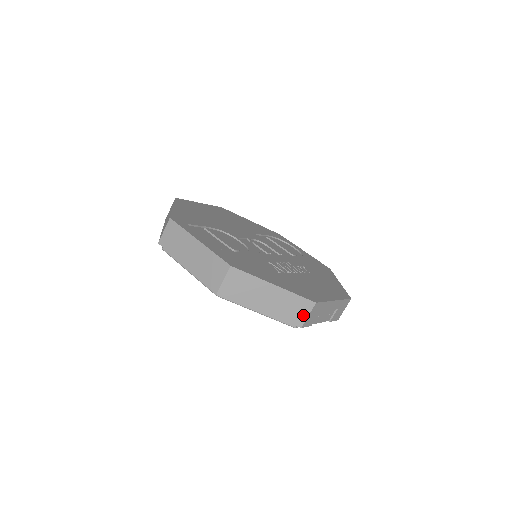
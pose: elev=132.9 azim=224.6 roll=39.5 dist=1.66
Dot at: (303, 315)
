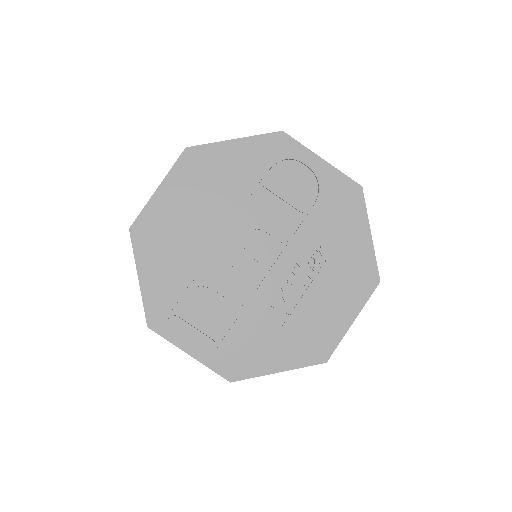
Dot at: occluded
